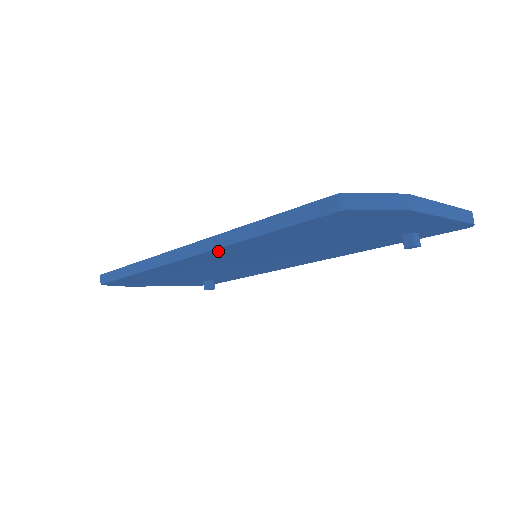
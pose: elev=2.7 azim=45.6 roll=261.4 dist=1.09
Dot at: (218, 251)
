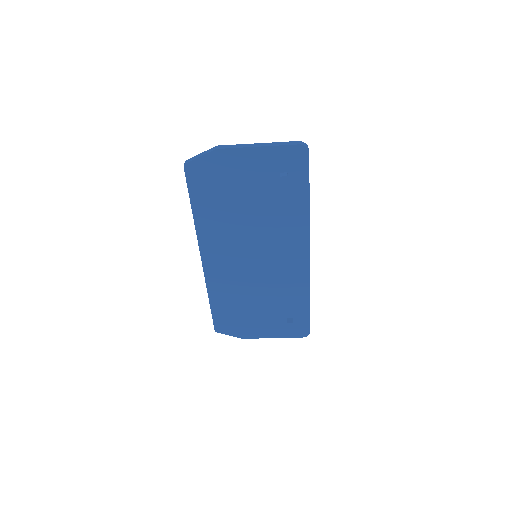
Dot at: (203, 242)
